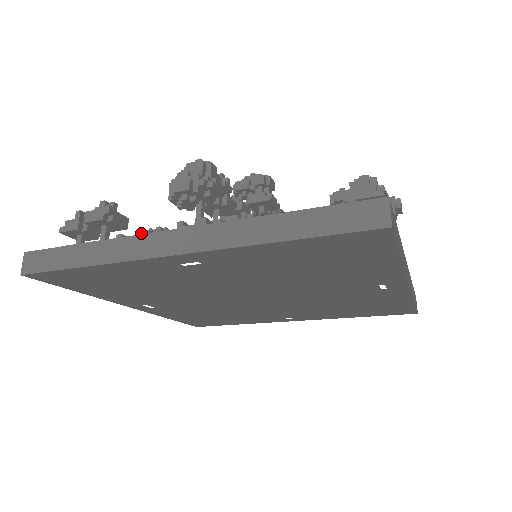
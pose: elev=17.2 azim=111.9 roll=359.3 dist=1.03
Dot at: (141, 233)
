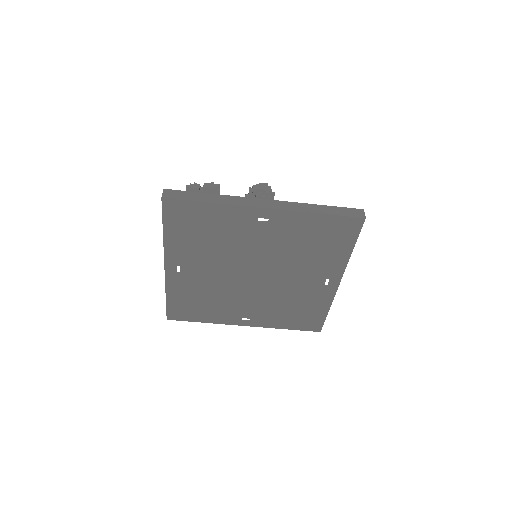
Dot at: occluded
